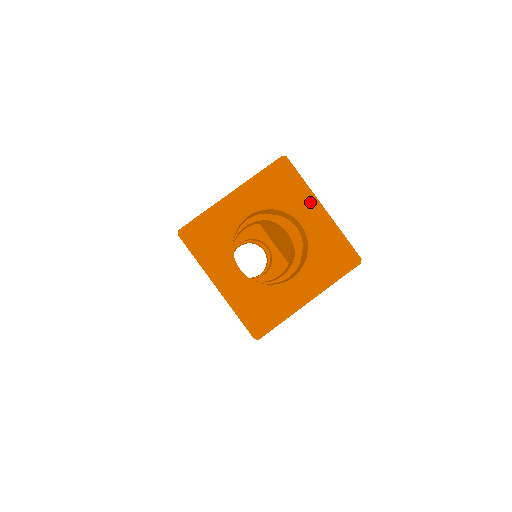
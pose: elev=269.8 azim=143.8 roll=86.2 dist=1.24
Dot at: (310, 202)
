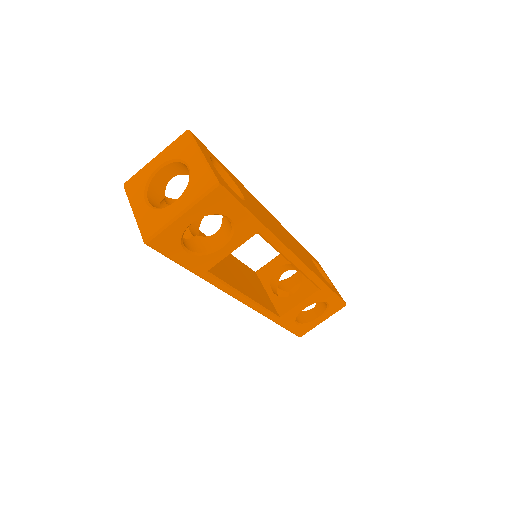
Dot at: (195, 152)
